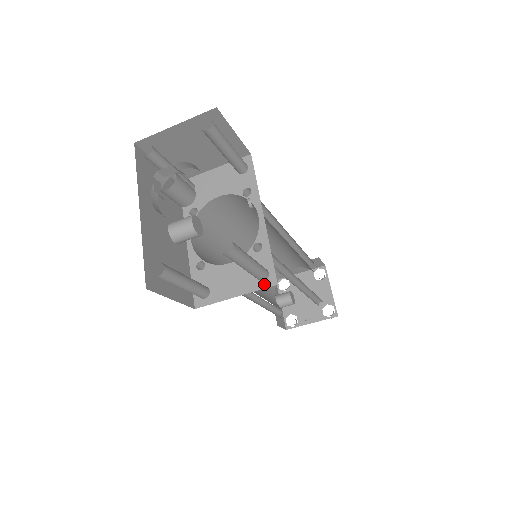
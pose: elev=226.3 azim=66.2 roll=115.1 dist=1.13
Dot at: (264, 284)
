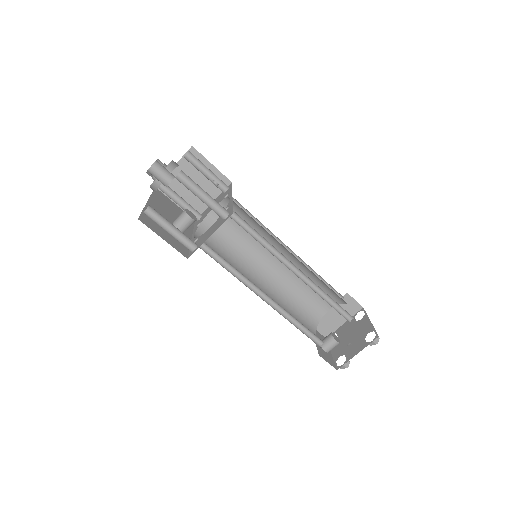
Dot at: (226, 219)
